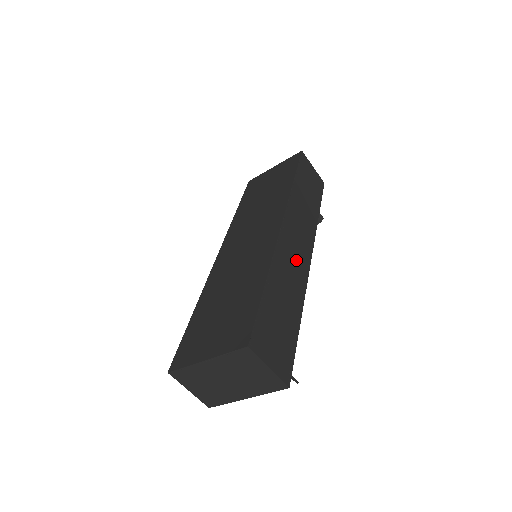
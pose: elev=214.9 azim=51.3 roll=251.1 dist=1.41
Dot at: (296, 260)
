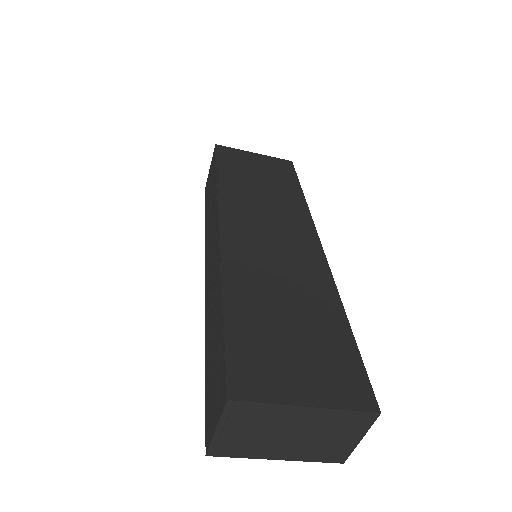
Dot at: occluded
